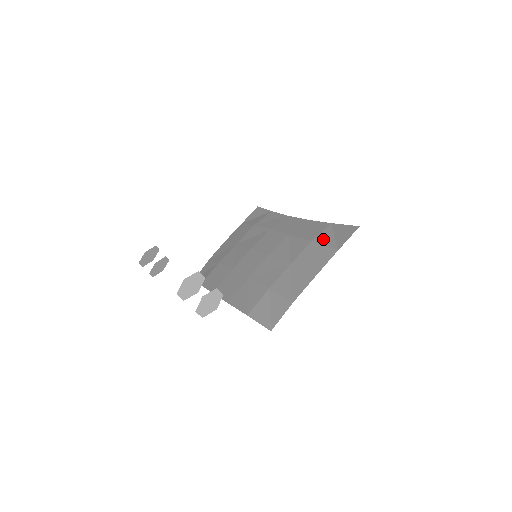
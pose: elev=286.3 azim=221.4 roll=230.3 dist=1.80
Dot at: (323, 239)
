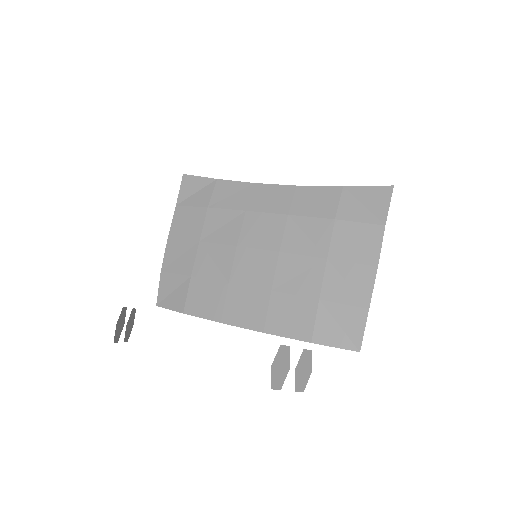
Dot at: (351, 213)
